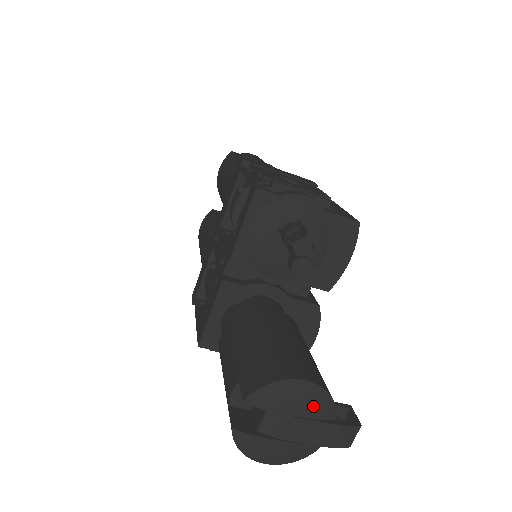
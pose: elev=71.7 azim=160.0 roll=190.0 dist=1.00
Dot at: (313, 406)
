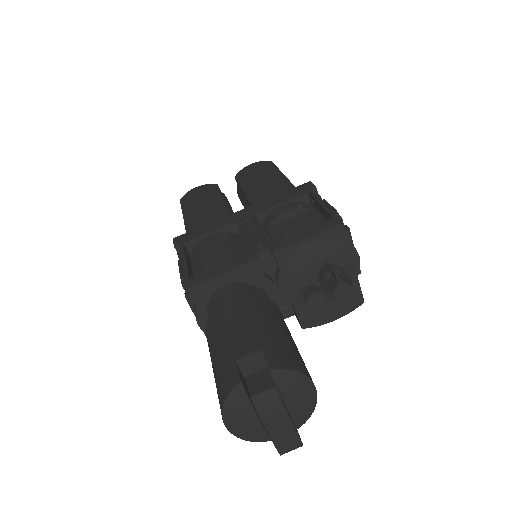
Dot at: (301, 409)
